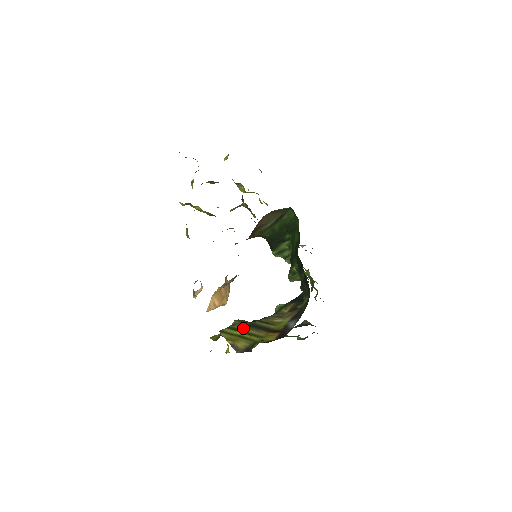
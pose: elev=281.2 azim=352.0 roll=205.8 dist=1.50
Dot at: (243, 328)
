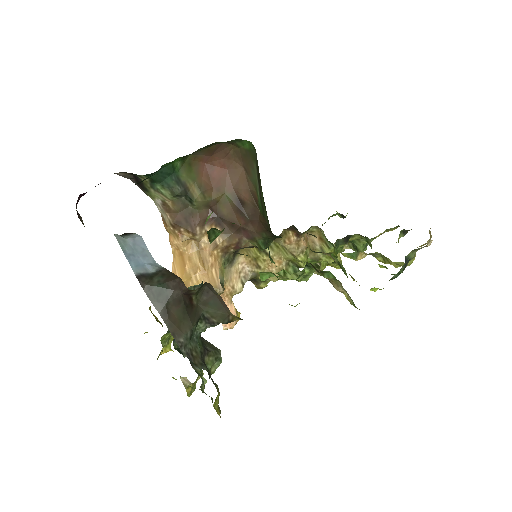
Dot at: occluded
